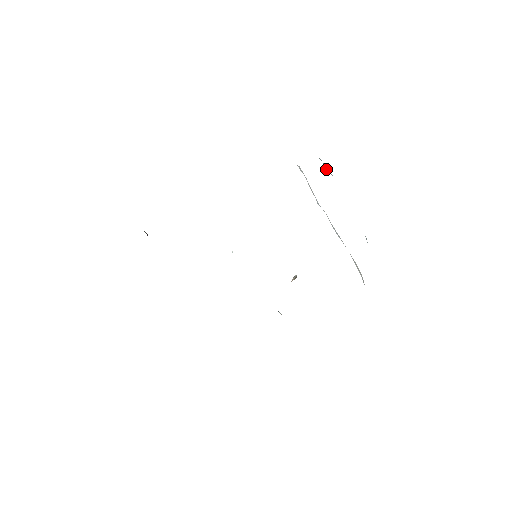
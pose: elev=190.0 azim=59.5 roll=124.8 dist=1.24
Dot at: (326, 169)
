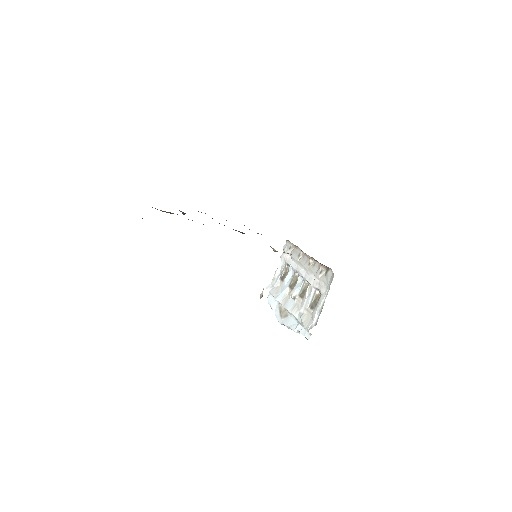
Dot at: occluded
